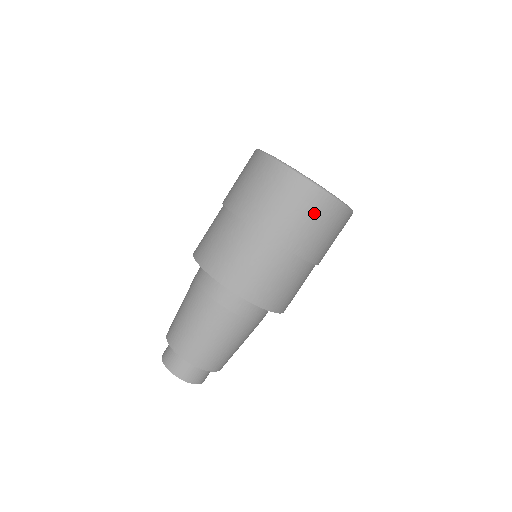
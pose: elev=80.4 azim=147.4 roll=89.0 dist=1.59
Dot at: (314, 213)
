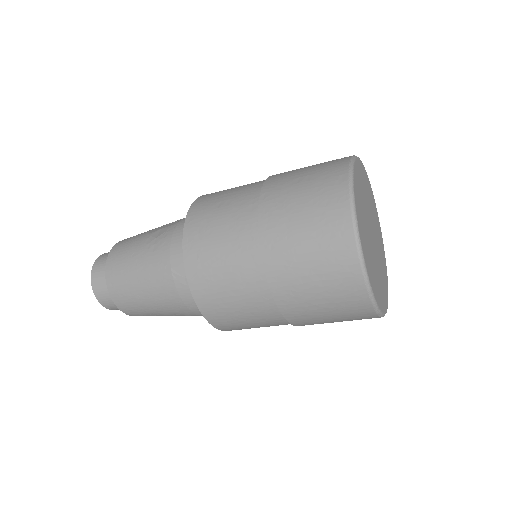
Dot at: occluded
